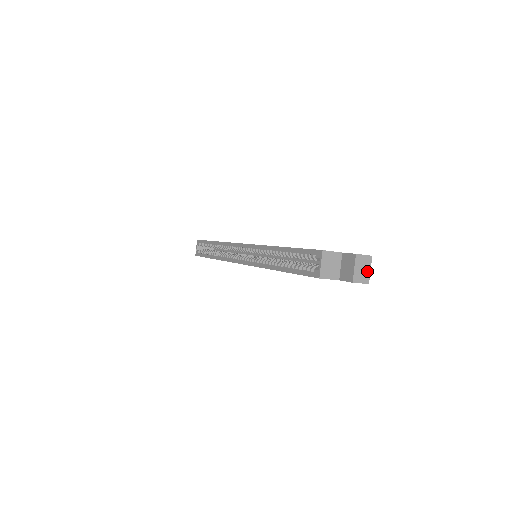
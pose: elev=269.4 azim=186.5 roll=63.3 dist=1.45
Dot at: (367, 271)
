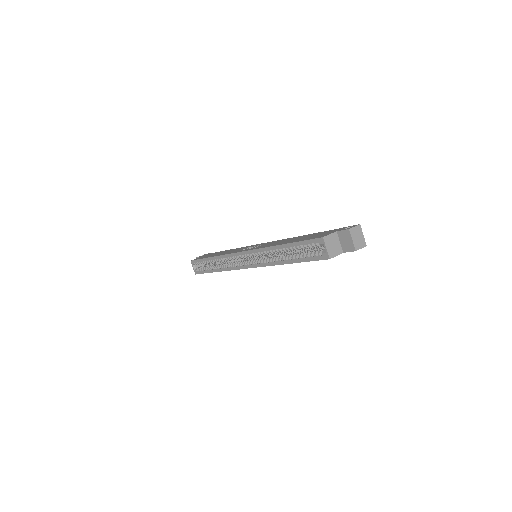
Dot at: (361, 237)
